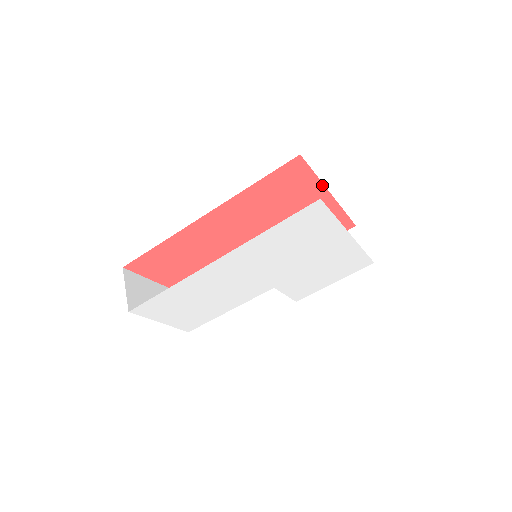
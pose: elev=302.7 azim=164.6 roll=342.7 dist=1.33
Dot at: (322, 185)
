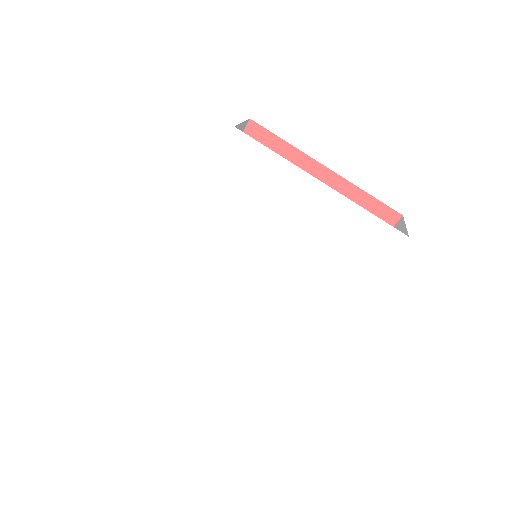
Dot at: (304, 155)
